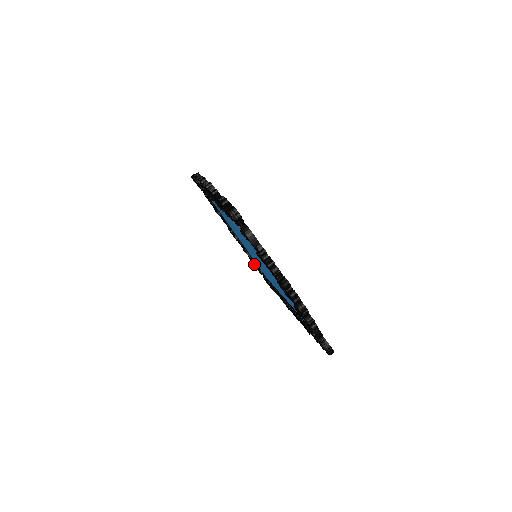
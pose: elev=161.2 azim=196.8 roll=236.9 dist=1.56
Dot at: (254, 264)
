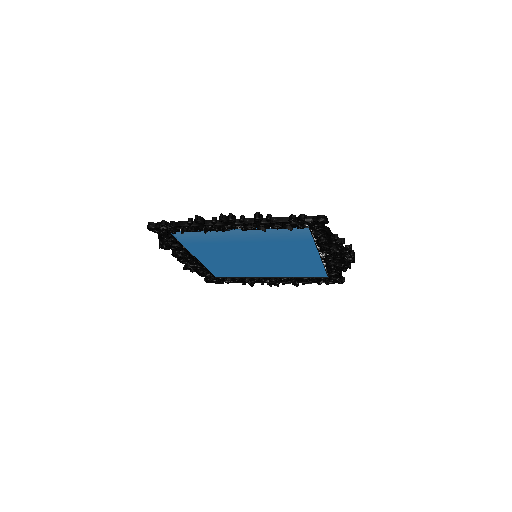
Dot at: (198, 274)
